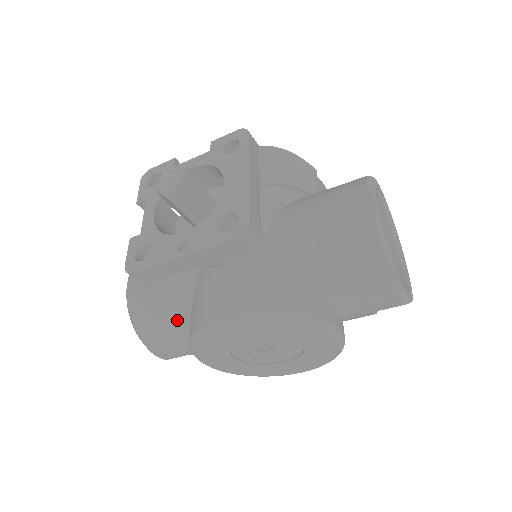
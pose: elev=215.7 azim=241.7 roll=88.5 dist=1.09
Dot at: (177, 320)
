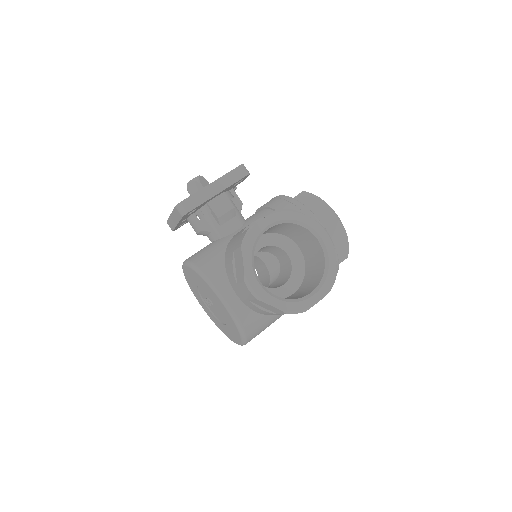
Dot at: occluded
